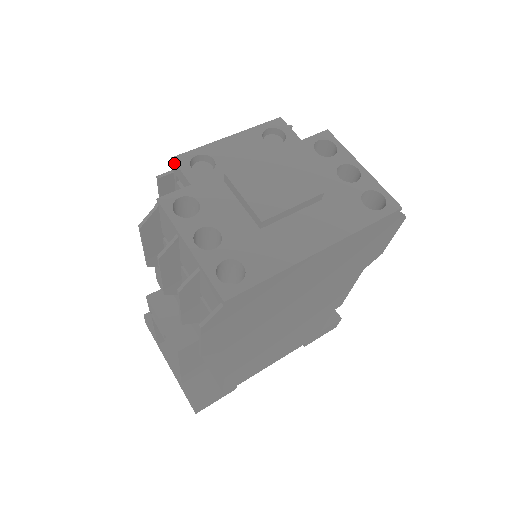
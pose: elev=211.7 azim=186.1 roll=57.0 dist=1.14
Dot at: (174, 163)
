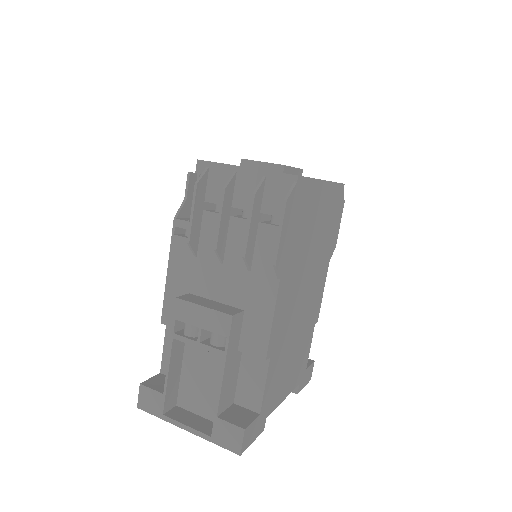
Dot at: (200, 162)
